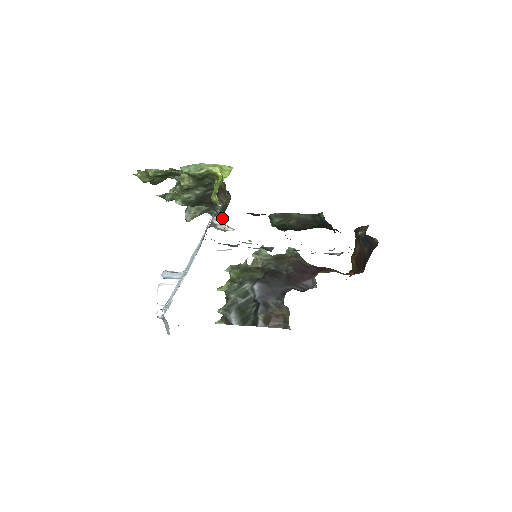
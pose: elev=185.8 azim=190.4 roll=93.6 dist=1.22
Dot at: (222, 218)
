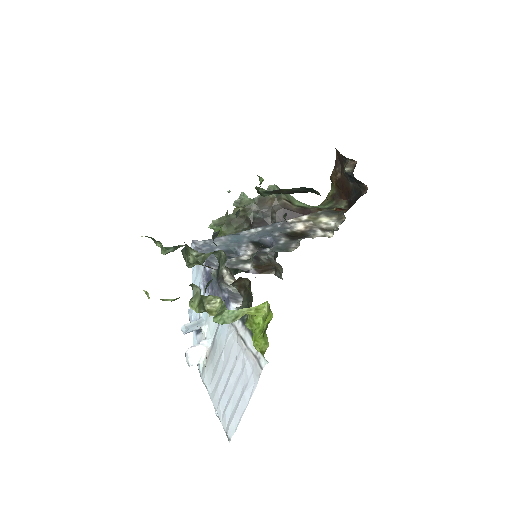
Dot at: occluded
